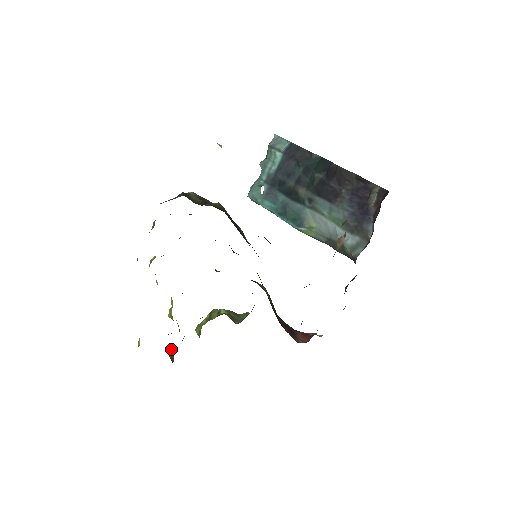
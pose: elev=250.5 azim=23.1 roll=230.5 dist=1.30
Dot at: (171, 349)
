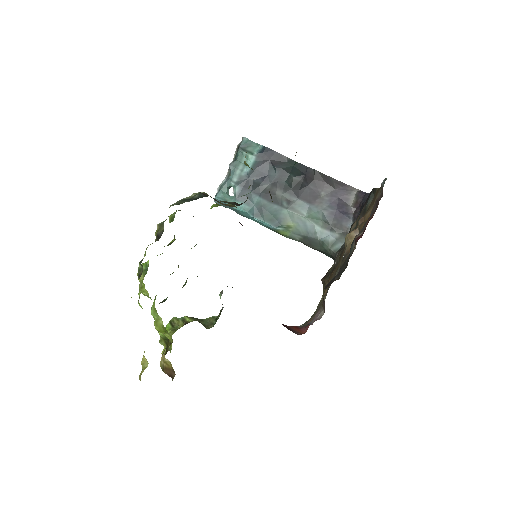
Dot at: (167, 364)
